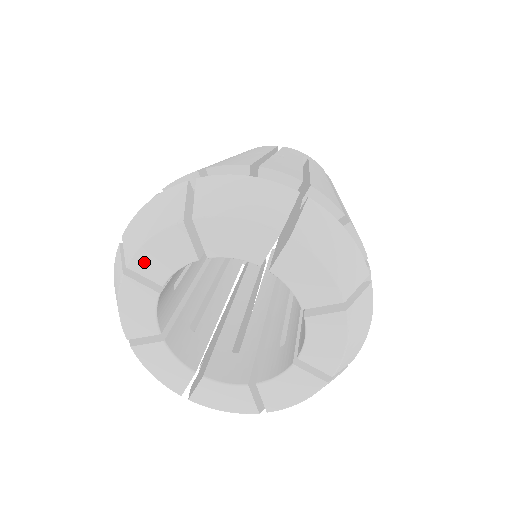
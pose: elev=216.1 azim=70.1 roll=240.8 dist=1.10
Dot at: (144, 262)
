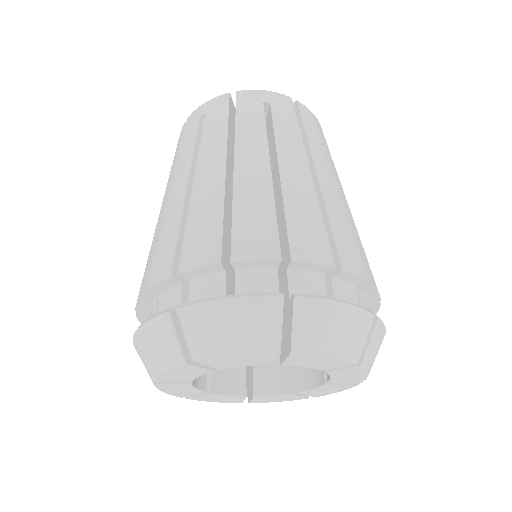
Dot at: (167, 379)
